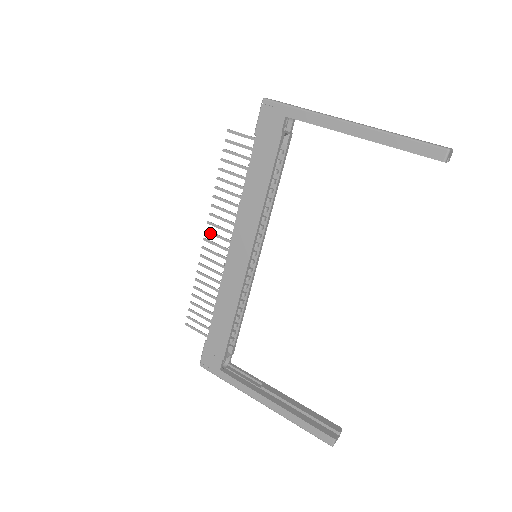
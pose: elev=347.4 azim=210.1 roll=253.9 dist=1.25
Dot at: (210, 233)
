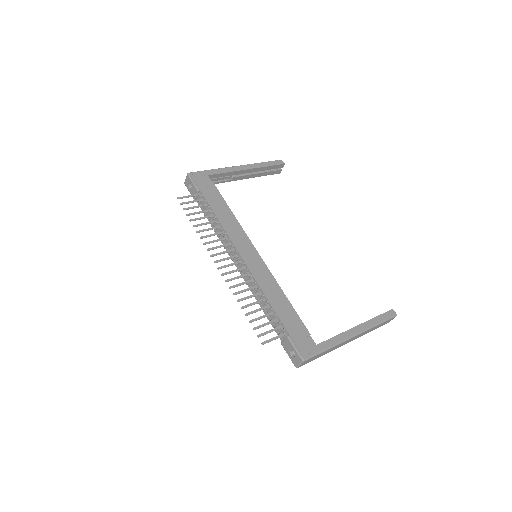
Dot at: (219, 261)
